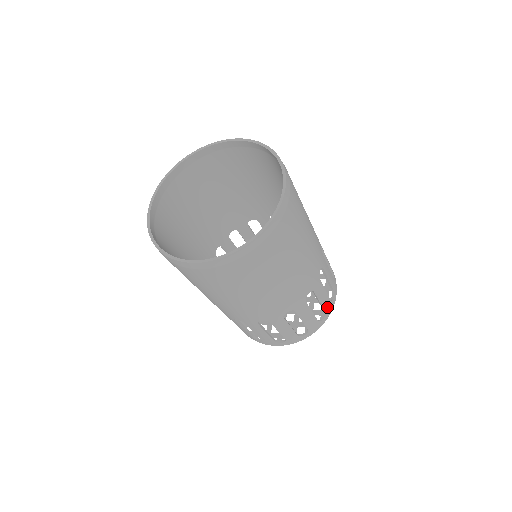
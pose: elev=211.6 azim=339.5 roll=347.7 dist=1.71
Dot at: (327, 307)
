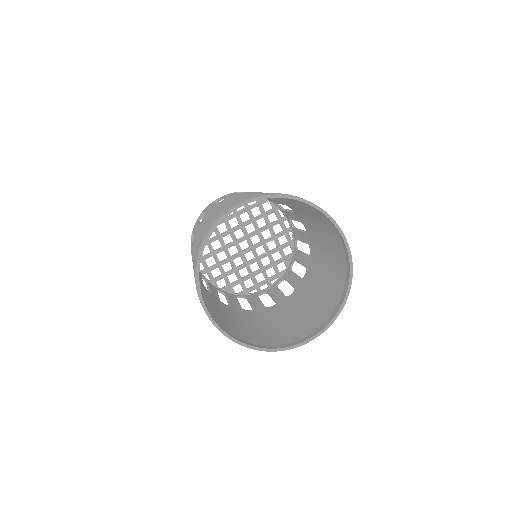
Dot at: occluded
